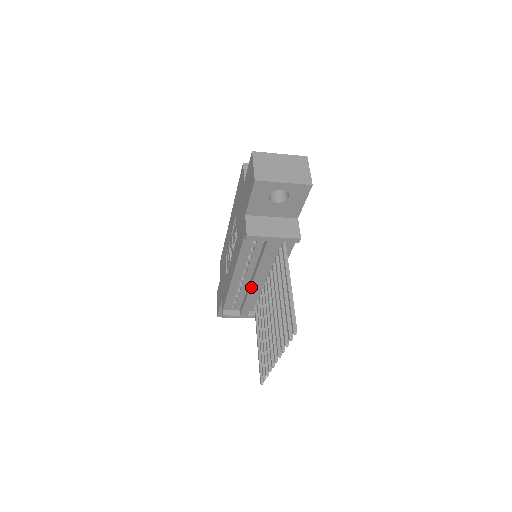
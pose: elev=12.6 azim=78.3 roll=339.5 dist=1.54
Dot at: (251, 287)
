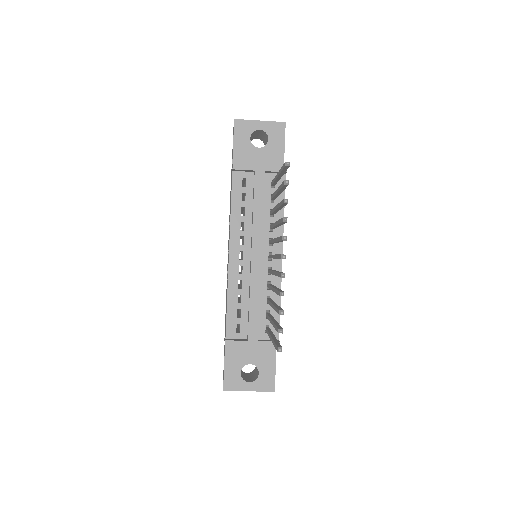
Dot at: (252, 265)
